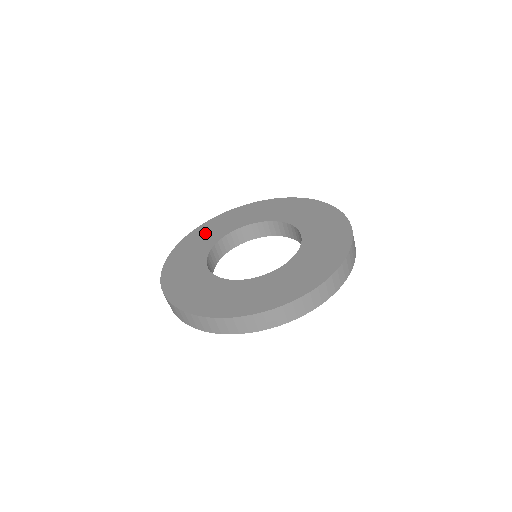
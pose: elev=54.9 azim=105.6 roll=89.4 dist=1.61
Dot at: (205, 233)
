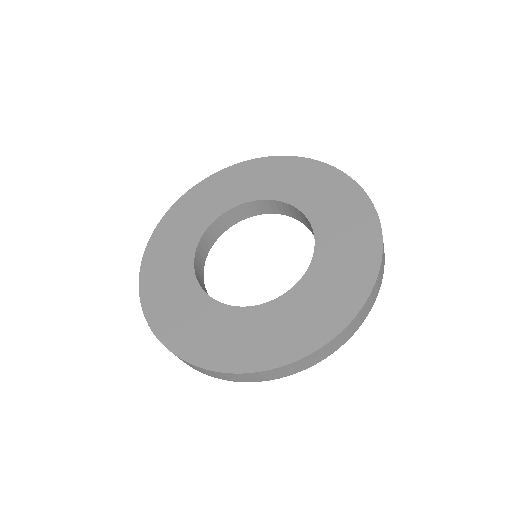
Dot at: (204, 198)
